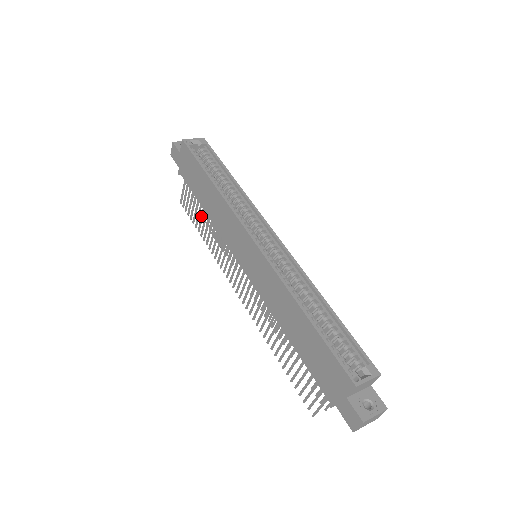
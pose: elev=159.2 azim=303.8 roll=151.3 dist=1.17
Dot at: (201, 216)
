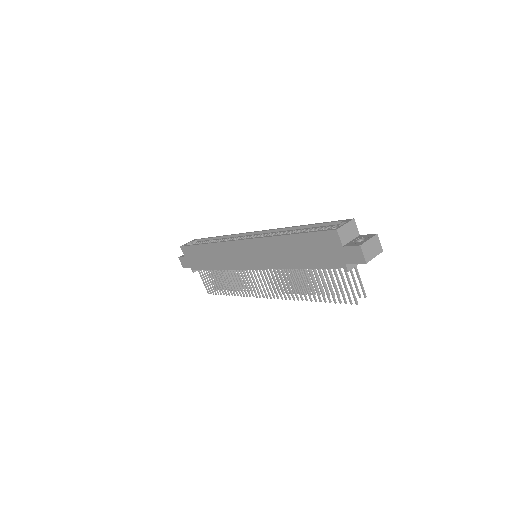
Dot at: (220, 280)
